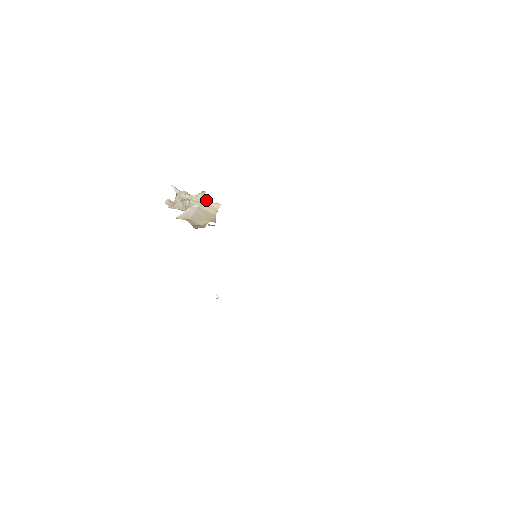
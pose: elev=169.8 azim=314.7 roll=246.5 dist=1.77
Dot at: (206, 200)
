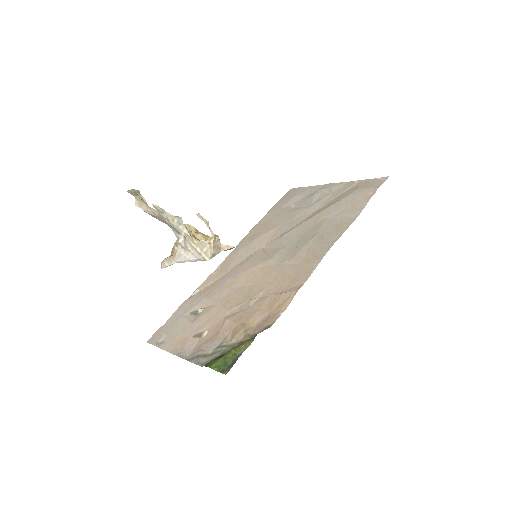
Dot at: (216, 251)
